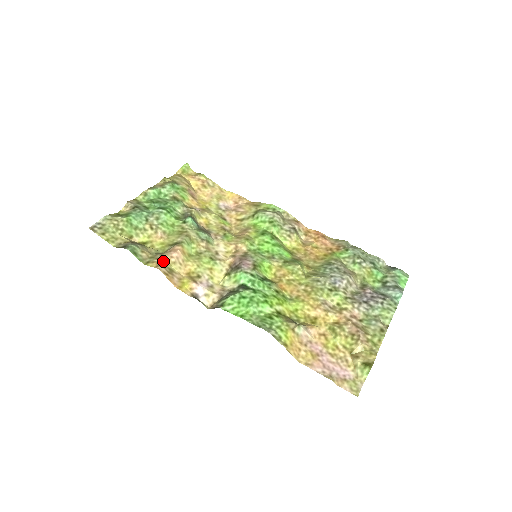
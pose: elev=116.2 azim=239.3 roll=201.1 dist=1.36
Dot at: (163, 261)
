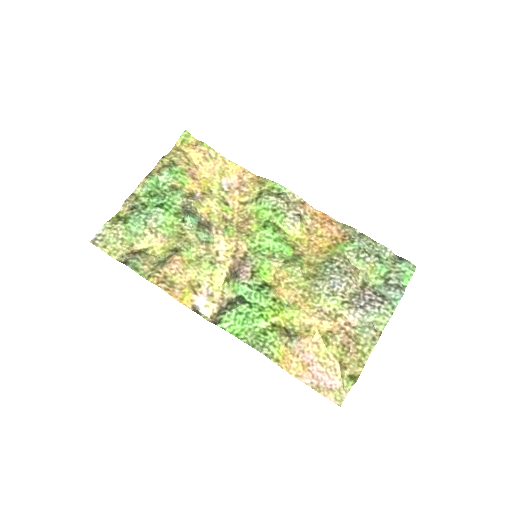
Dot at: (163, 275)
